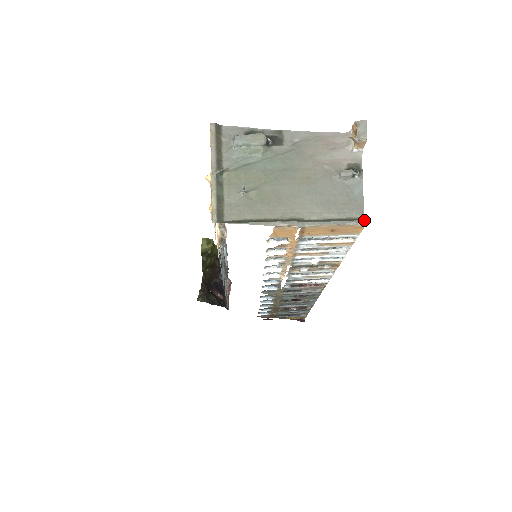
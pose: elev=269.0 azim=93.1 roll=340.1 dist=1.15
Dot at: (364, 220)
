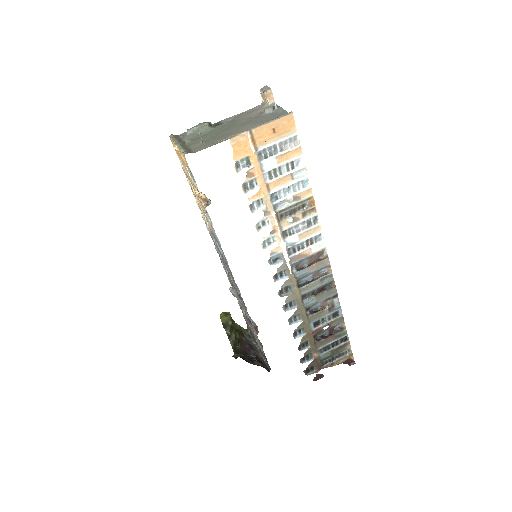
Dot at: (290, 112)
